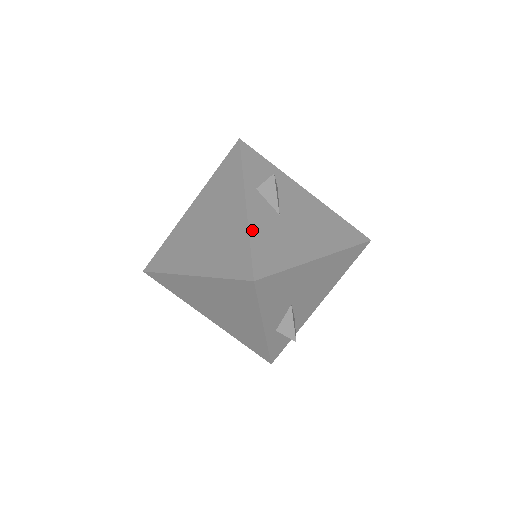
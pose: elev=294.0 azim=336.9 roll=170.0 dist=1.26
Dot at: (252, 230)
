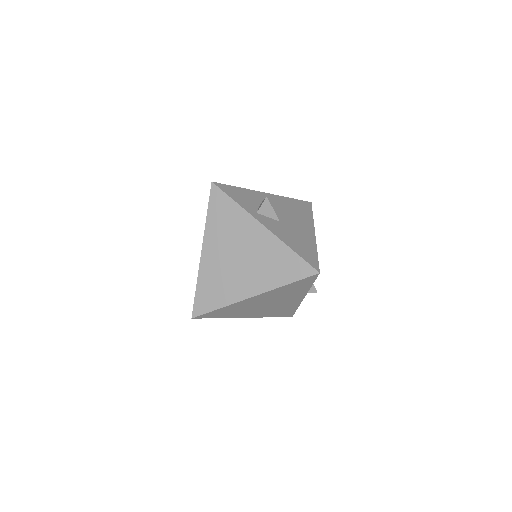
Dot at: (286, 243)
